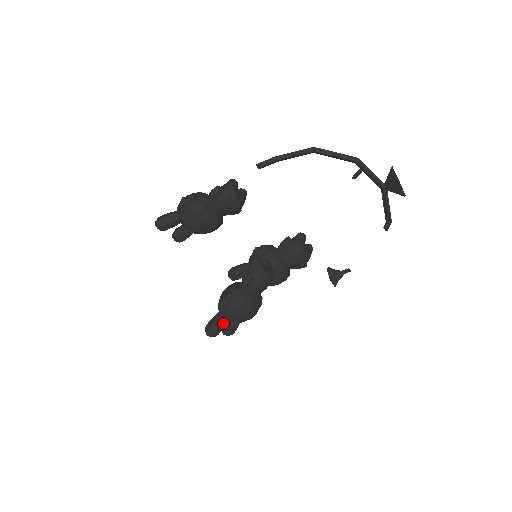
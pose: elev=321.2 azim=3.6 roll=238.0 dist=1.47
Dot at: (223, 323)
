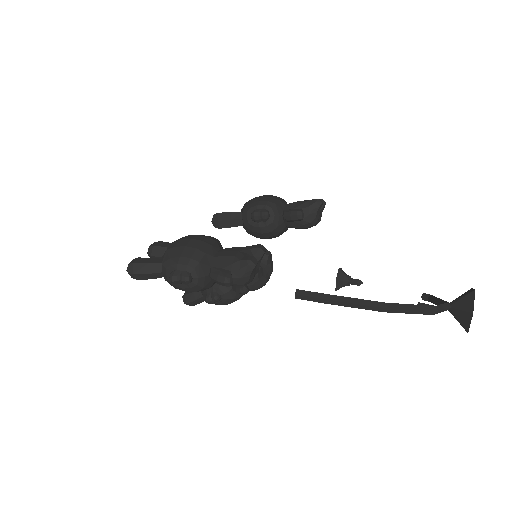
Dot at: (204, 300)
